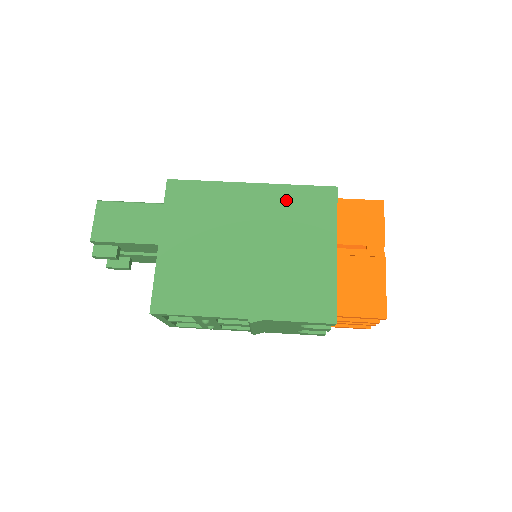
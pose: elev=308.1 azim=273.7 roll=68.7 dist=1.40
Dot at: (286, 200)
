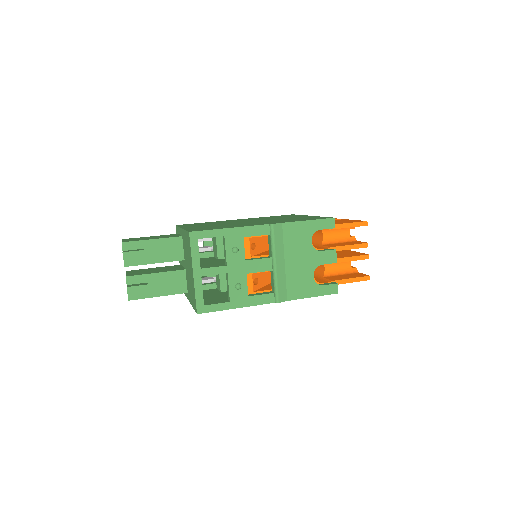
Dot at: occluded
